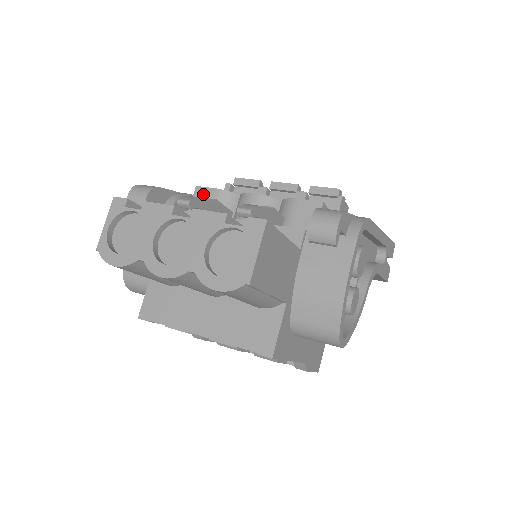
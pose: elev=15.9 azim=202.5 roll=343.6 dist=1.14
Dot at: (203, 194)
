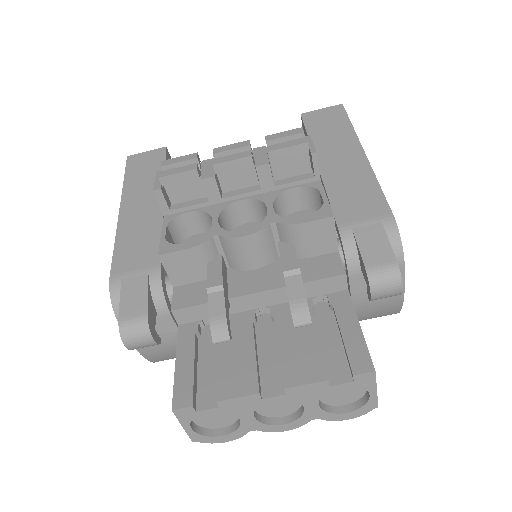
Dot at: (175, 260)
